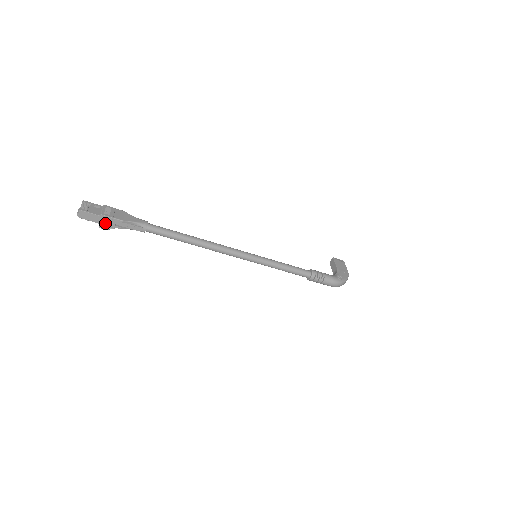
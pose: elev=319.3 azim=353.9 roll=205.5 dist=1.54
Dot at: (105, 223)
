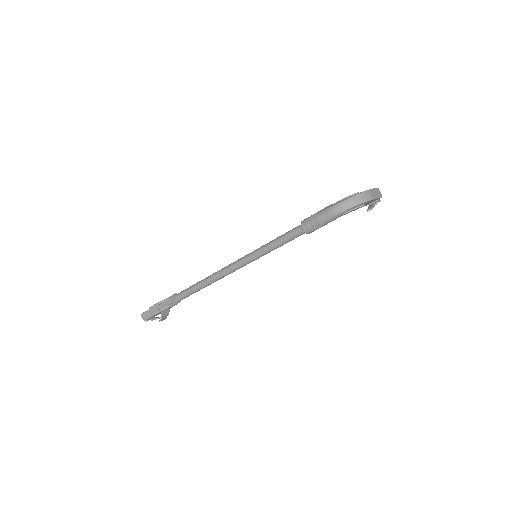
Dot at: (154, 313)
